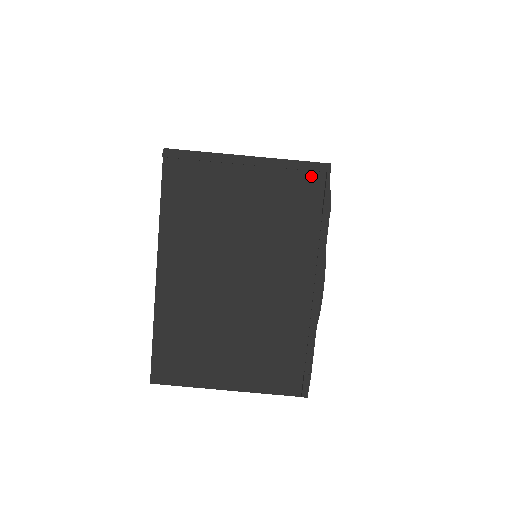
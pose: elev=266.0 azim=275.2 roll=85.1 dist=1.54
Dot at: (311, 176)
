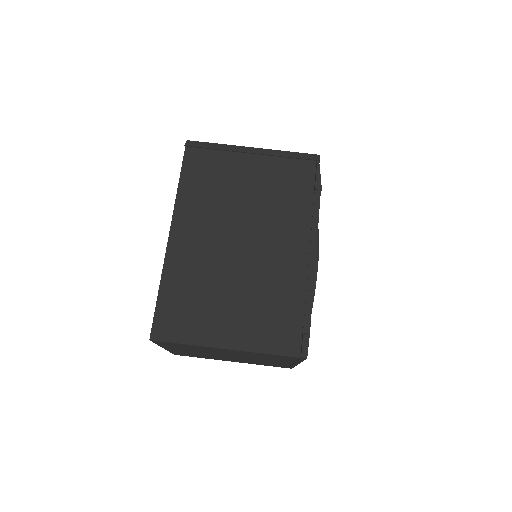
Dot at: (304, 163)
